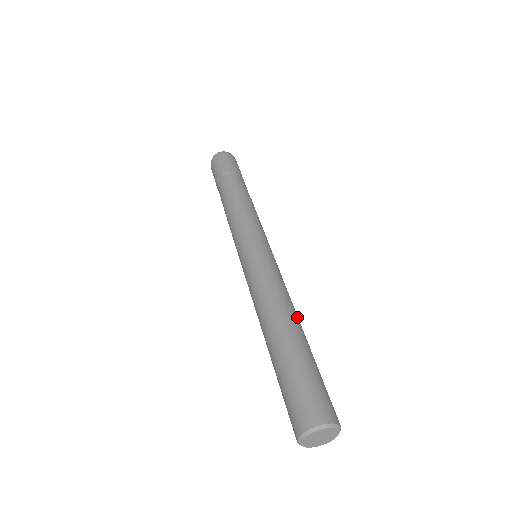
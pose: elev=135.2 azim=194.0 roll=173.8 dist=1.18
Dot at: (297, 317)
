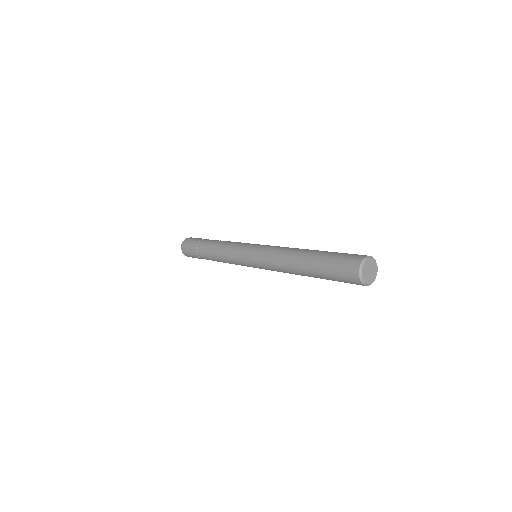
Dot at: occluded
